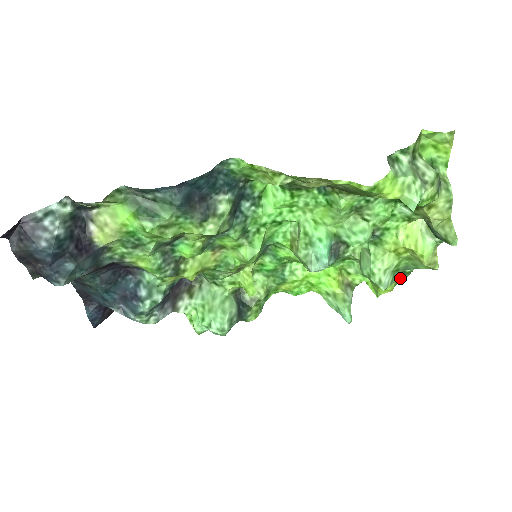
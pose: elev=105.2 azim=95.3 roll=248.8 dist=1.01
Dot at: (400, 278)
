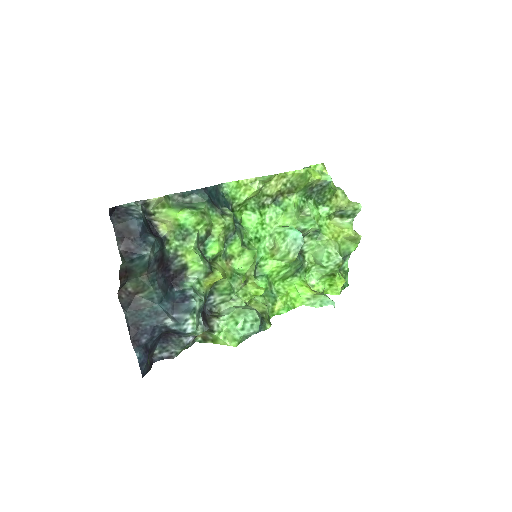
Dot at: (344, 283)
